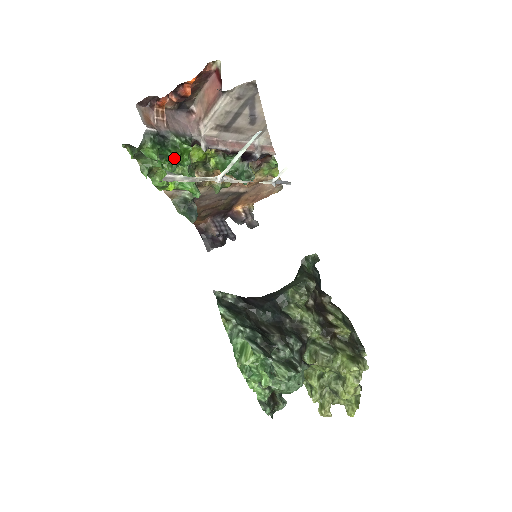
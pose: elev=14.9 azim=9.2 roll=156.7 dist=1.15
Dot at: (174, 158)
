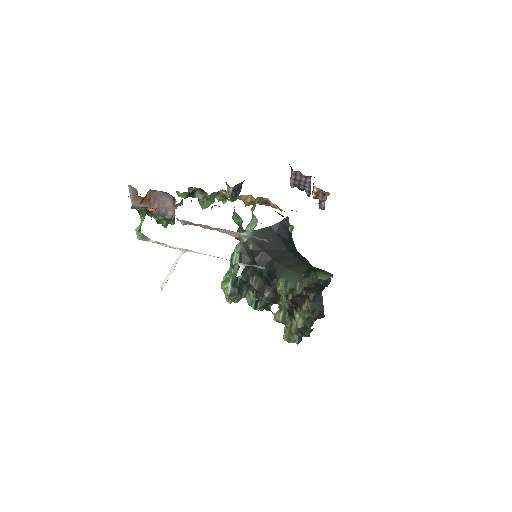
Dot at: occluded
